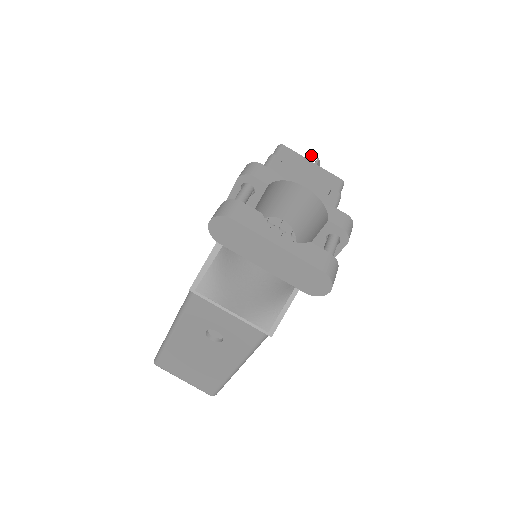
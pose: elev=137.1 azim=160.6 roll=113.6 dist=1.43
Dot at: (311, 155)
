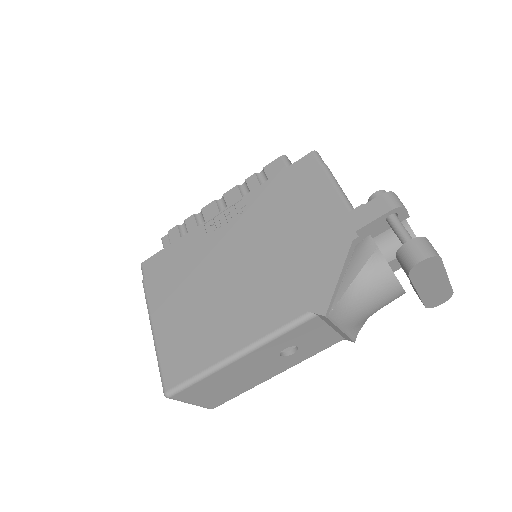
Dot at: occluded
